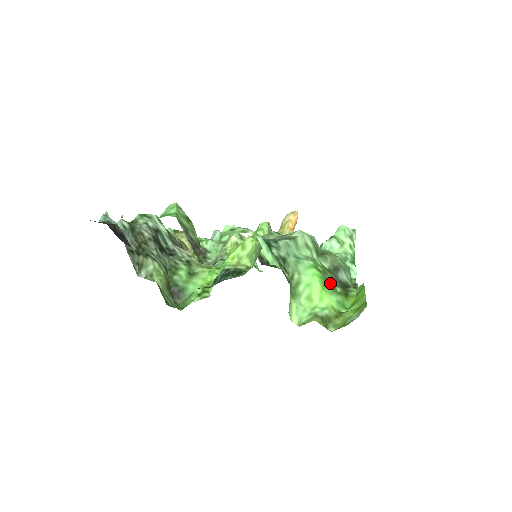
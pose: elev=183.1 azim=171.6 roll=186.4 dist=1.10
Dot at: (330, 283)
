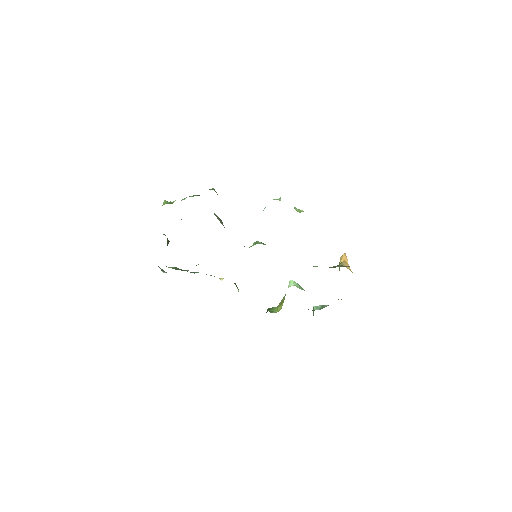
Dot at: occluded
